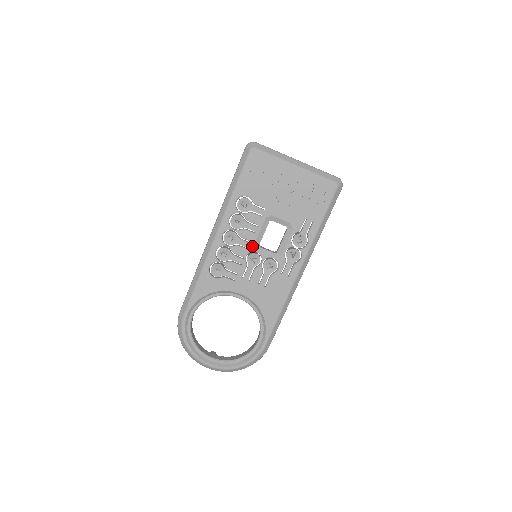
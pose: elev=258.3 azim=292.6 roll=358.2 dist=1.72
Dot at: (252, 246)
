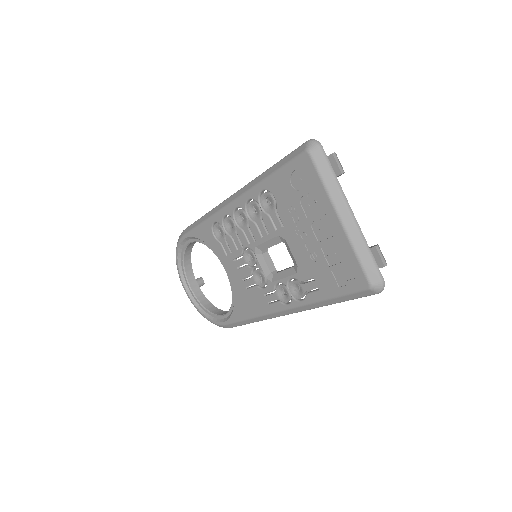
Dot at: (254, 245)
